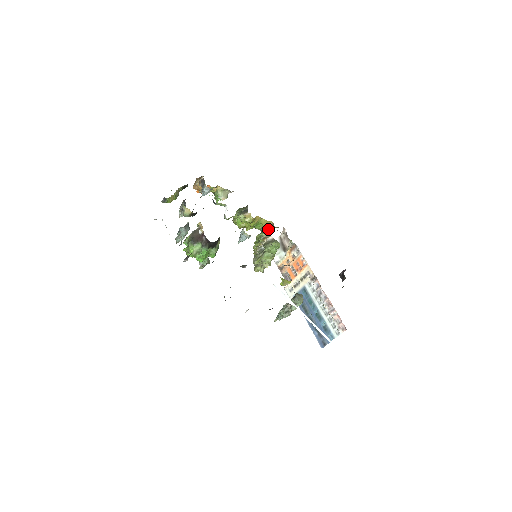
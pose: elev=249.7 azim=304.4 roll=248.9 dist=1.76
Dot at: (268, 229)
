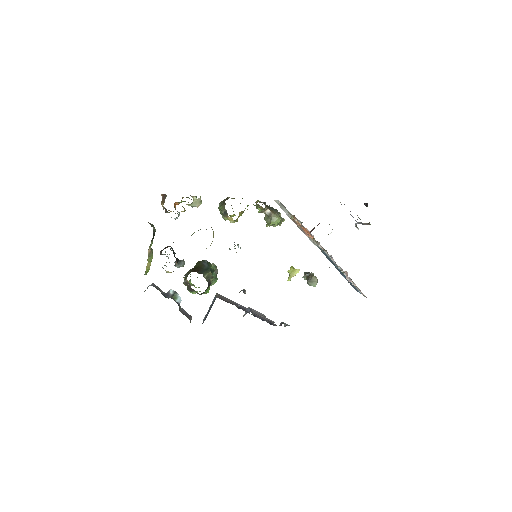
Dot at: (260, 209)
